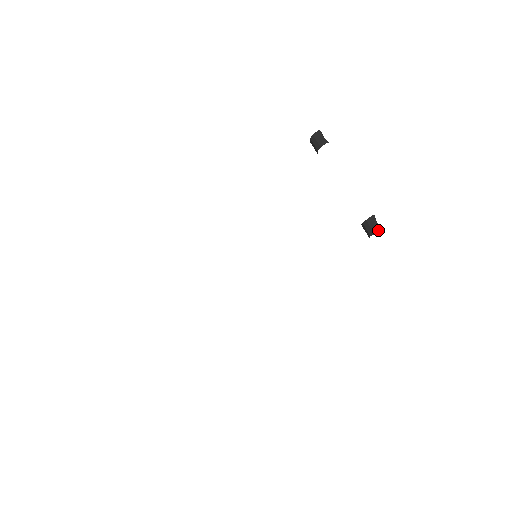
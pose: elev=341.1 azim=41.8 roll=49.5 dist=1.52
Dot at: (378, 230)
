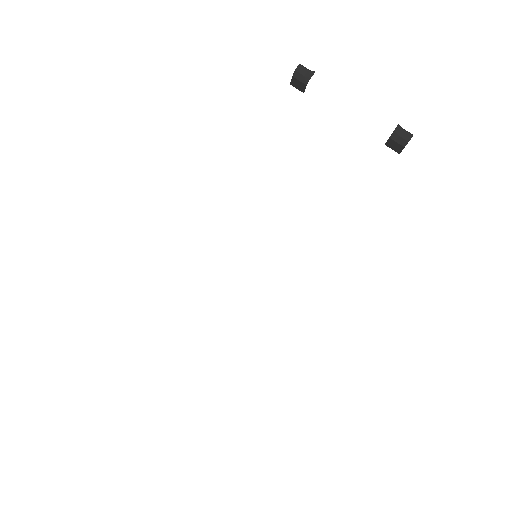
Dot at: (411, 136)
